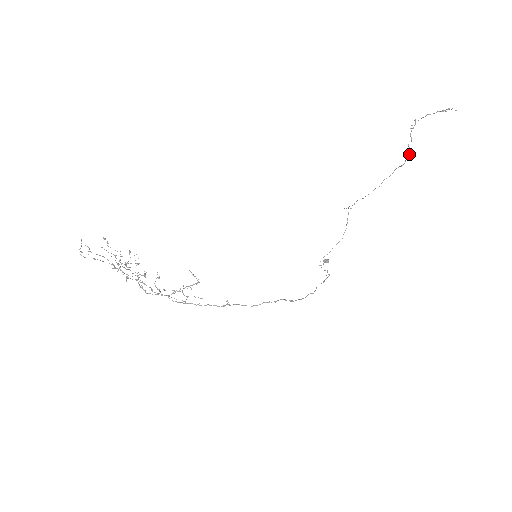
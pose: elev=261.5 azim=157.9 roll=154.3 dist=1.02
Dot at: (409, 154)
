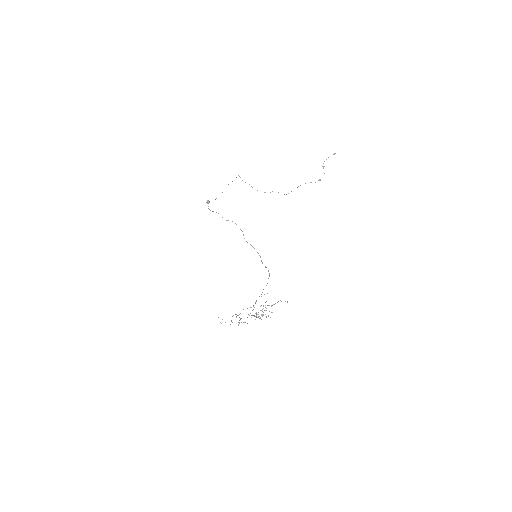
Dot at: (320, 180)
